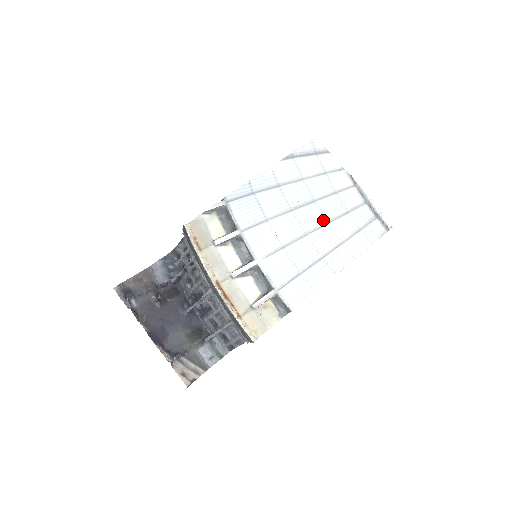
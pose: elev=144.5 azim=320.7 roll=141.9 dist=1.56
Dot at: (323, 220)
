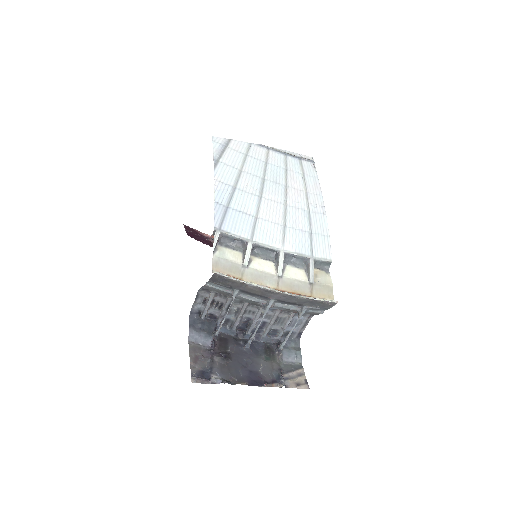
Dot at: (282, 187)
